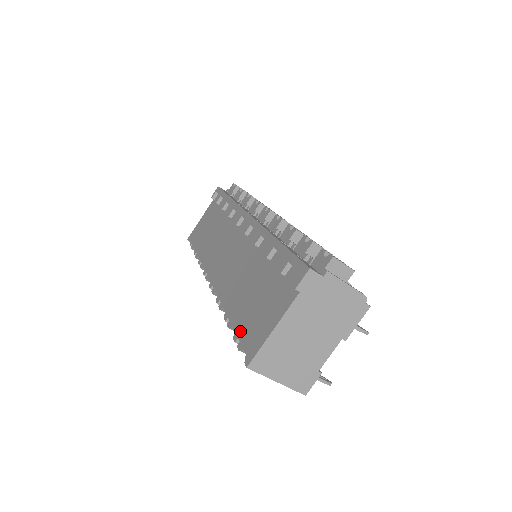
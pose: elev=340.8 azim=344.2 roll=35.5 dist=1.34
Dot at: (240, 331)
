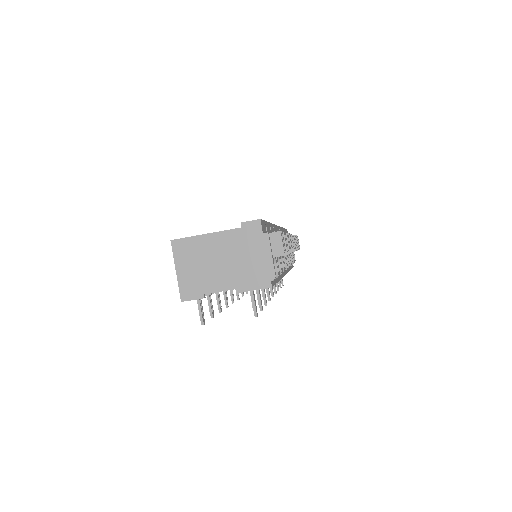
Dot at: occluded
